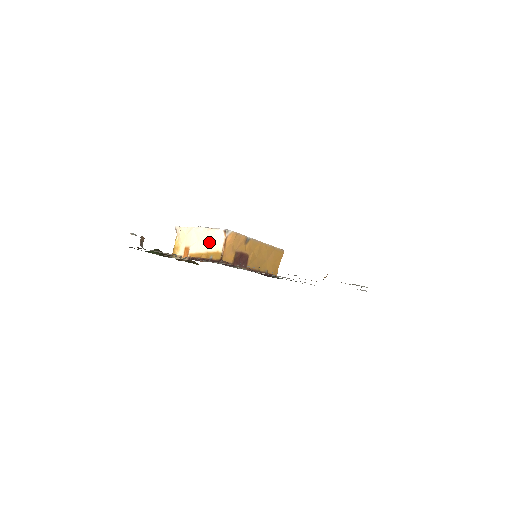
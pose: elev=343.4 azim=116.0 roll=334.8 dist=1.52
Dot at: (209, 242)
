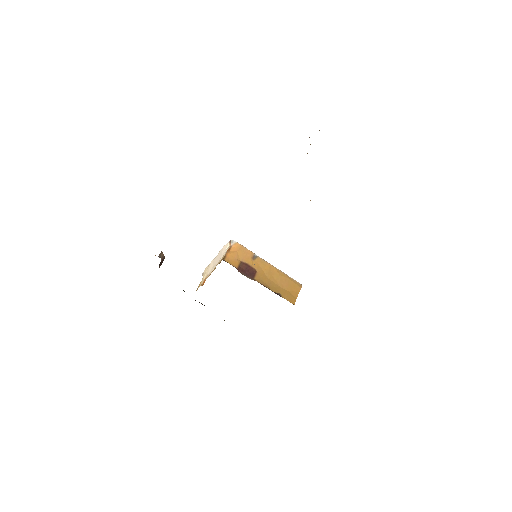
Dot at: (219, 258)
